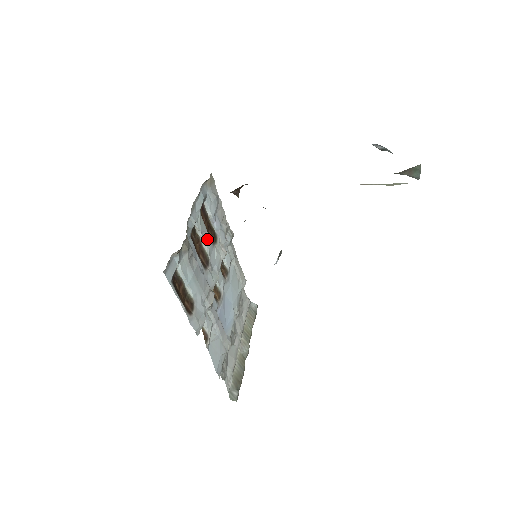
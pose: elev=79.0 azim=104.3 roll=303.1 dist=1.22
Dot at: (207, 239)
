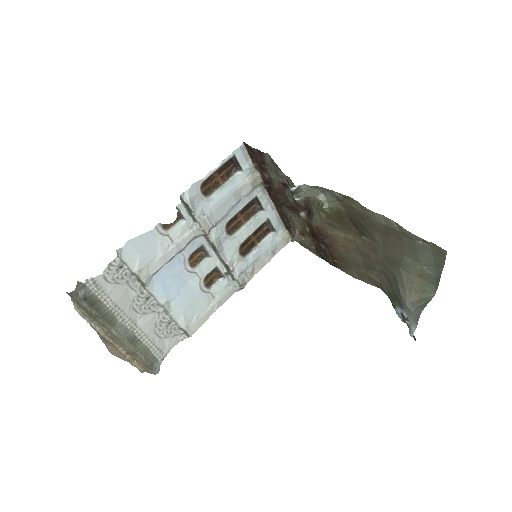
Dot at: (246, 233)
